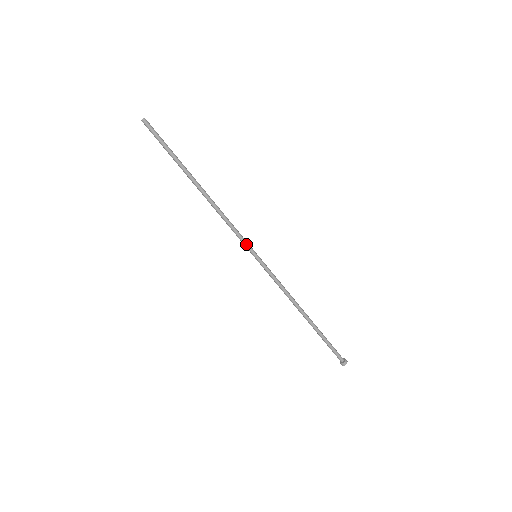
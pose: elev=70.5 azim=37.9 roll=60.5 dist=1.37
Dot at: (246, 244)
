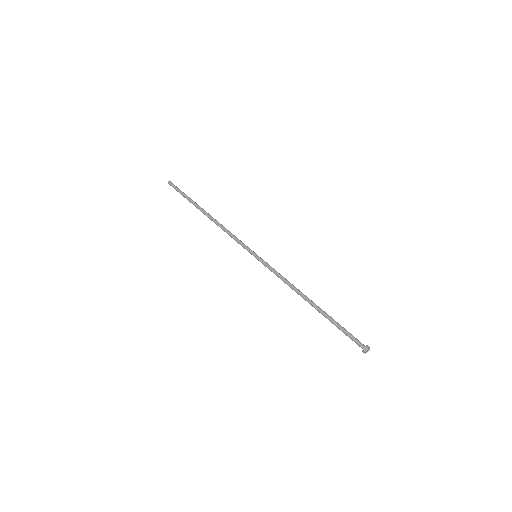
Dot at: (247, 246)
